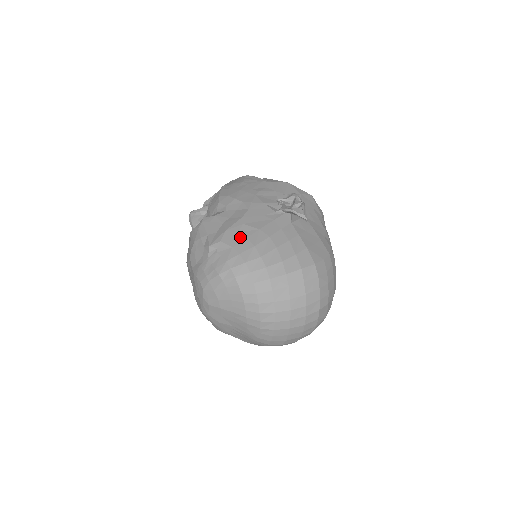
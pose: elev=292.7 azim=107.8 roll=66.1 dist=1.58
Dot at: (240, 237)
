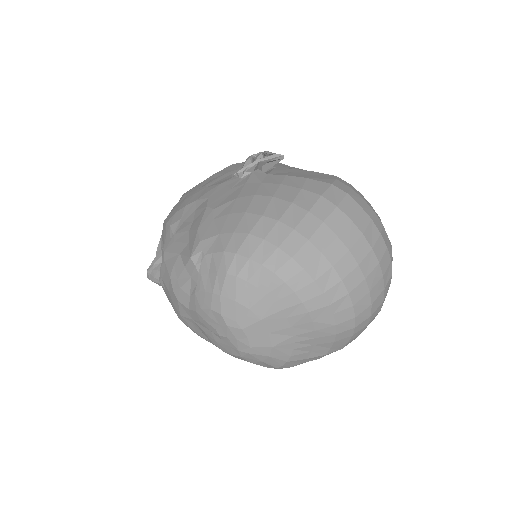
Dot at: (220, 220)
